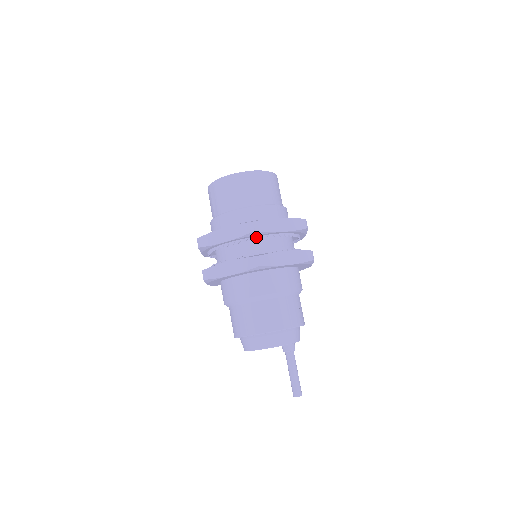
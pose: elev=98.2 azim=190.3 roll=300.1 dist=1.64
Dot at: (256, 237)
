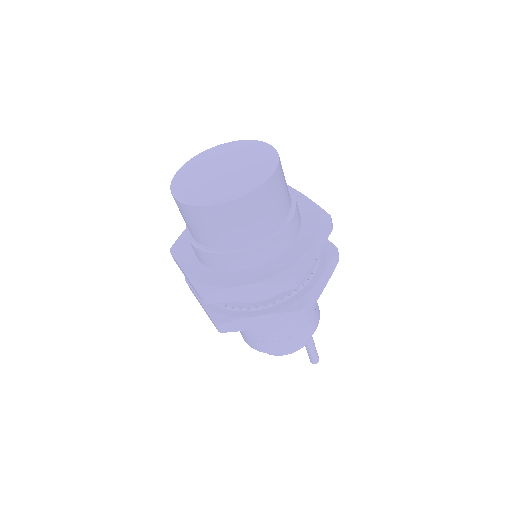
Dot at: occluded
